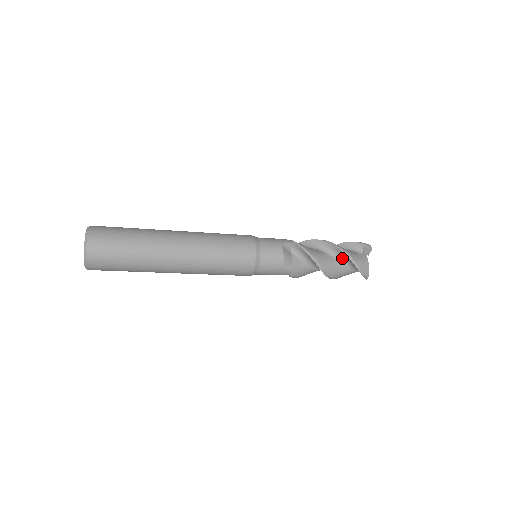
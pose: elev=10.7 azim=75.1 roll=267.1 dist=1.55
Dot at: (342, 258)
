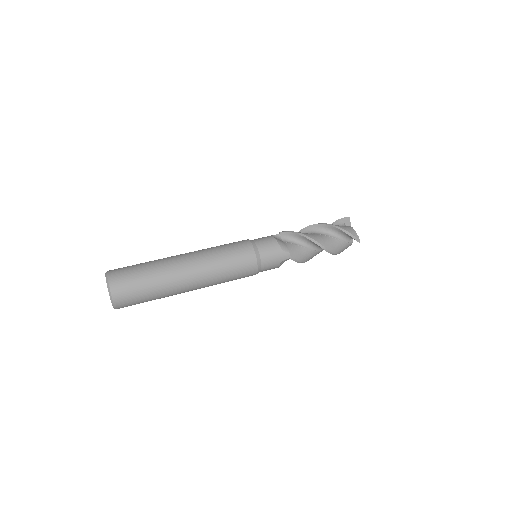
Dot at: occluded
